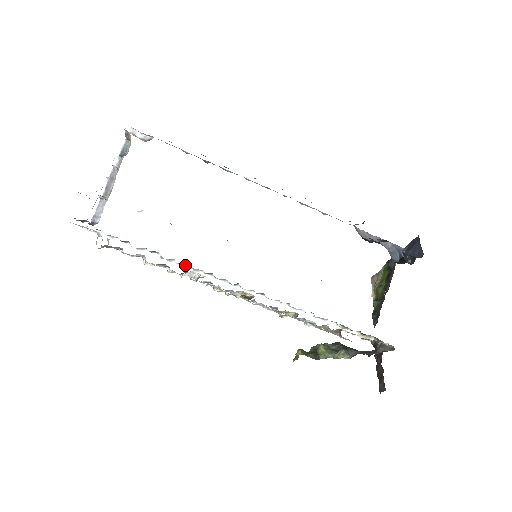
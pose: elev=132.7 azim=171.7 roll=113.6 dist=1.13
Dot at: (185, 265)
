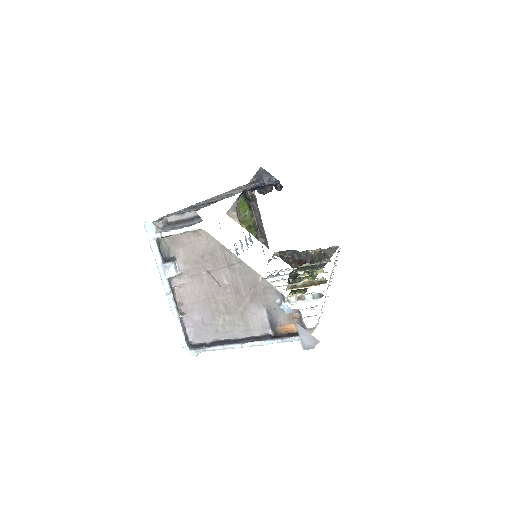
Dot at: occluded
